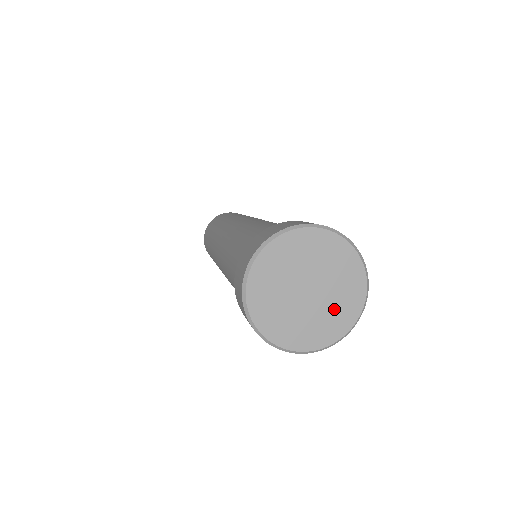
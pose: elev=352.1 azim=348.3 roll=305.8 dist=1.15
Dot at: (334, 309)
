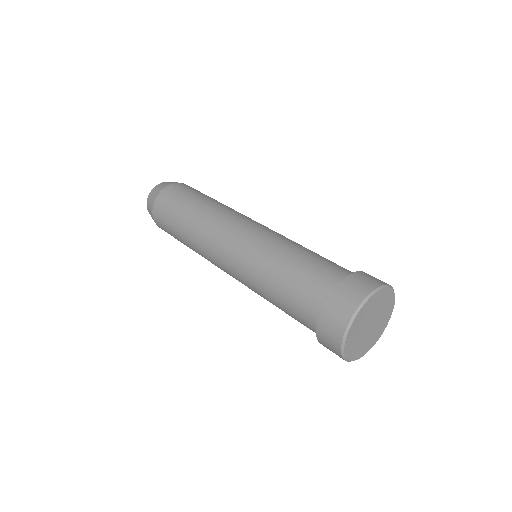
Dot at: (383, 316)
